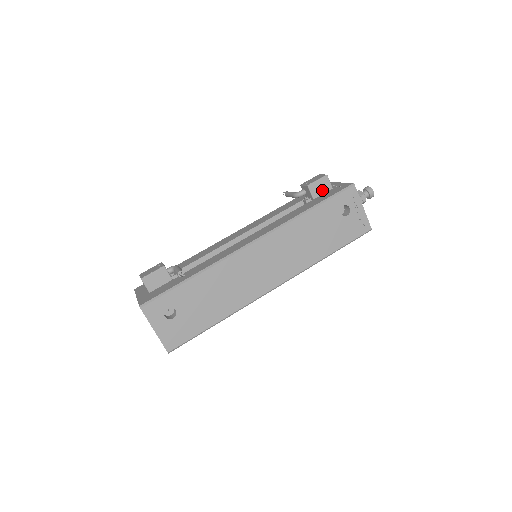
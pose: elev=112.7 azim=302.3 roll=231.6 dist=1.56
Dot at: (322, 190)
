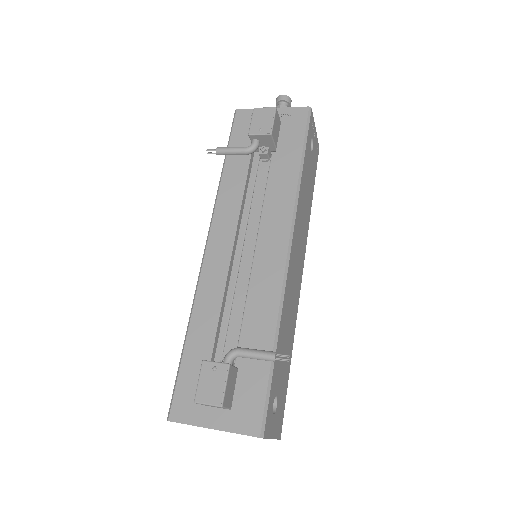
Dot at: (277, 130)
